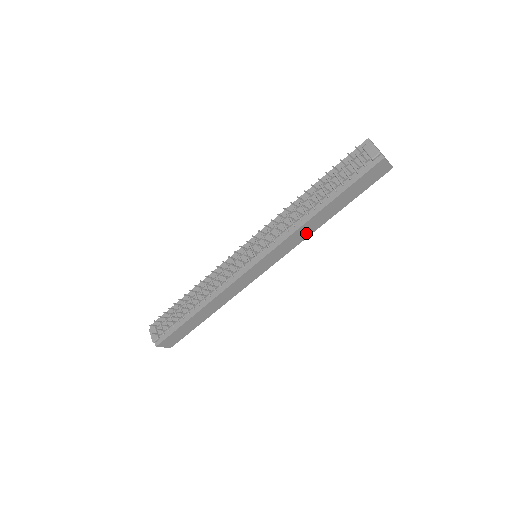
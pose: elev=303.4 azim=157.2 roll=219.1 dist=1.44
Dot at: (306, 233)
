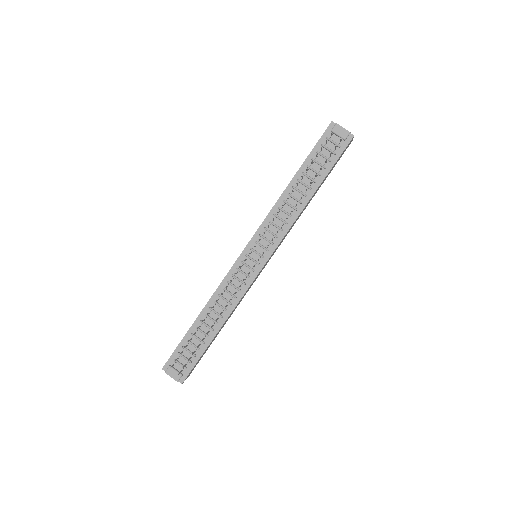
Dot at: (297, 219)
